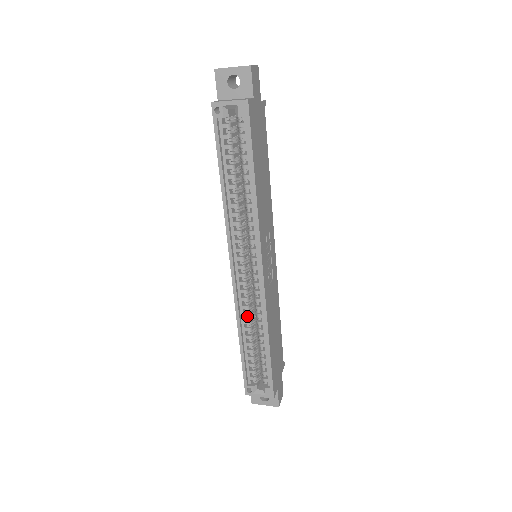
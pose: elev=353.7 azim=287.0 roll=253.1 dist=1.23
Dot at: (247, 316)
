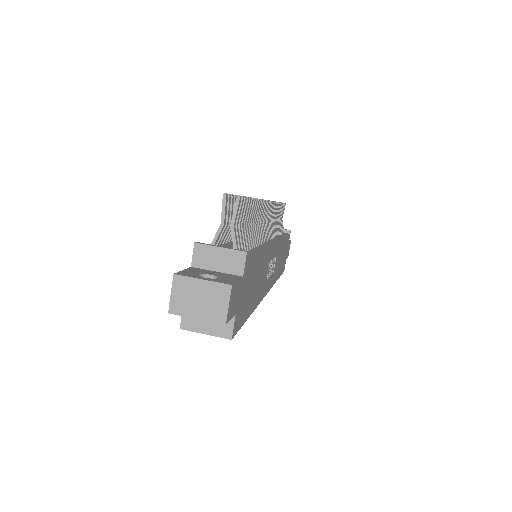
Dot at: occluded
